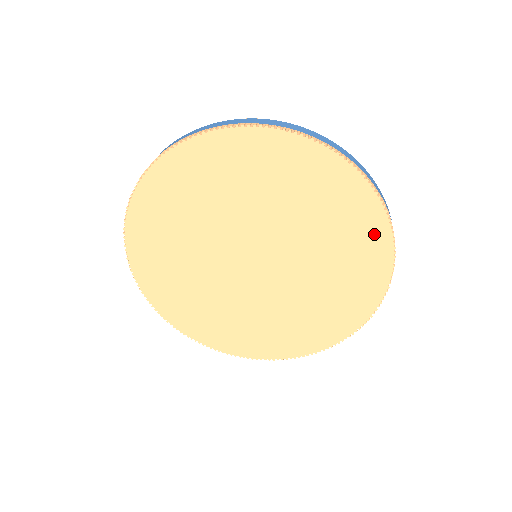
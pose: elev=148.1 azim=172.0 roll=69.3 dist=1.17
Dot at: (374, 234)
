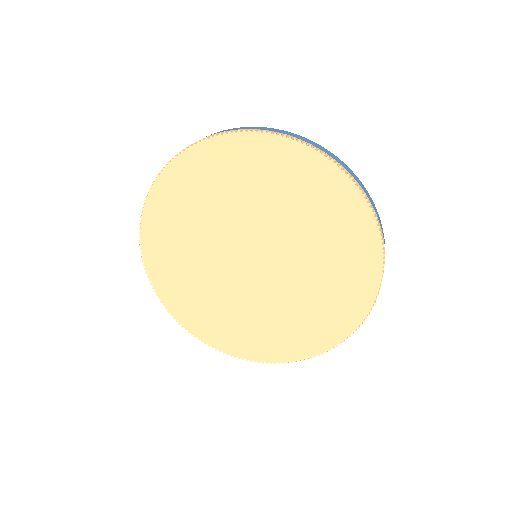
Dot at: (365, 244)
